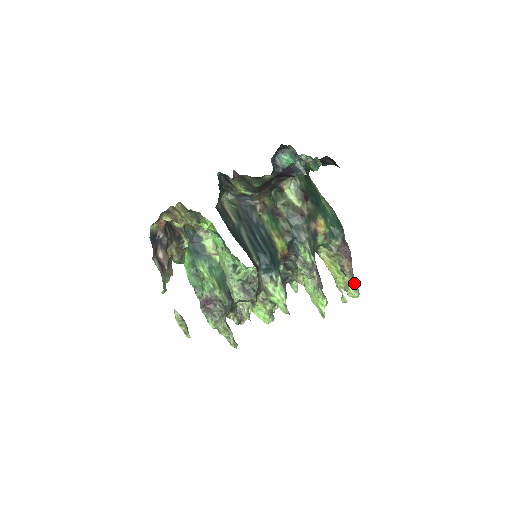
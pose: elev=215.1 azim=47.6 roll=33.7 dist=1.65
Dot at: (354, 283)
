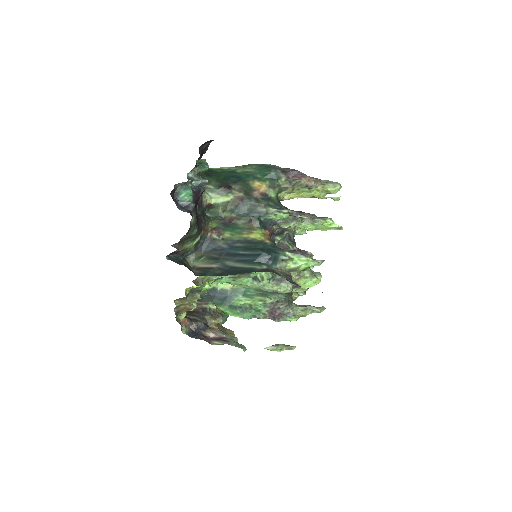
Dot at: (327, 183)
